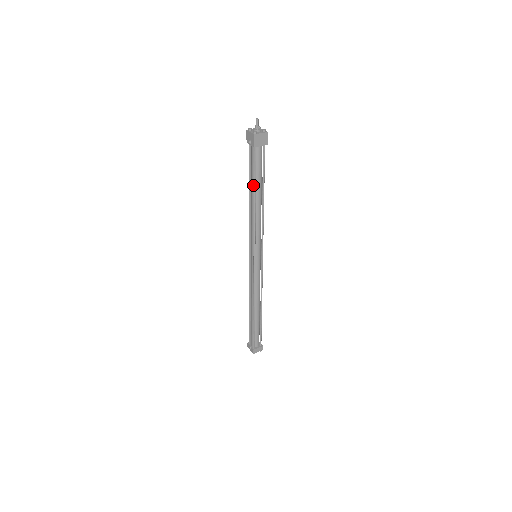
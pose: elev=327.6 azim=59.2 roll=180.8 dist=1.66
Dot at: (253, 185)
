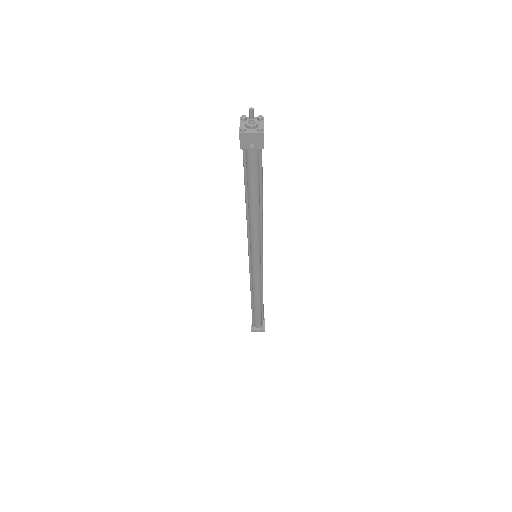
Dot at: (256, 192)
